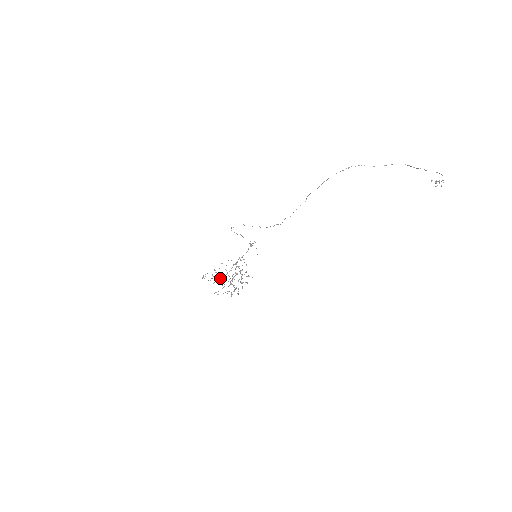
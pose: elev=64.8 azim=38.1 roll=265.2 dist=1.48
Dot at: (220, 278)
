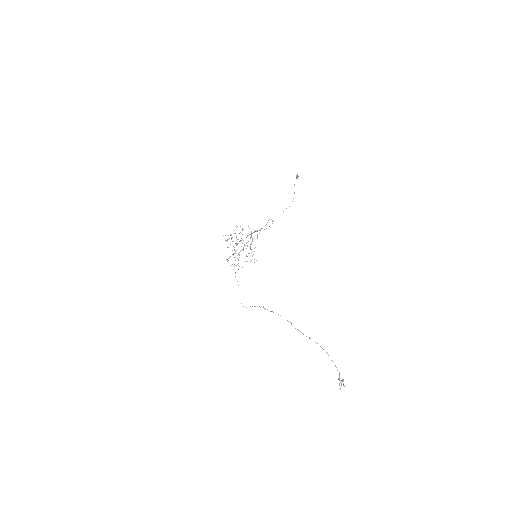
Dot at: occluded
